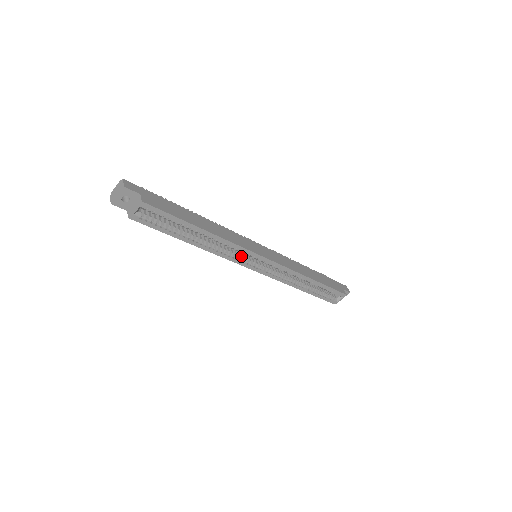
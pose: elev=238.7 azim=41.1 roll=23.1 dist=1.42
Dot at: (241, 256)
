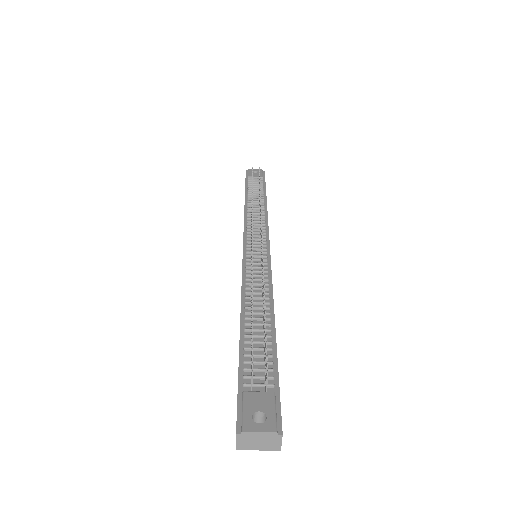
Dot at: occluded
